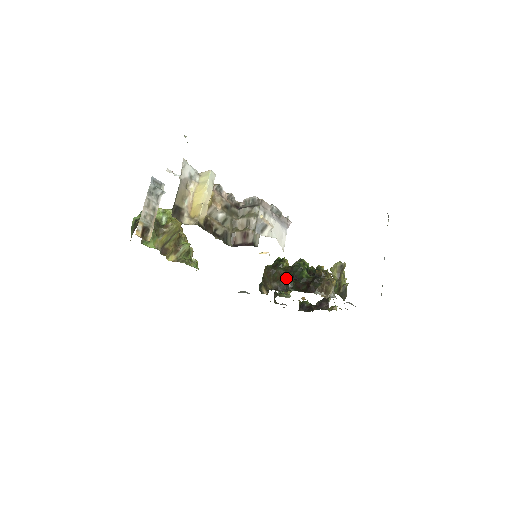
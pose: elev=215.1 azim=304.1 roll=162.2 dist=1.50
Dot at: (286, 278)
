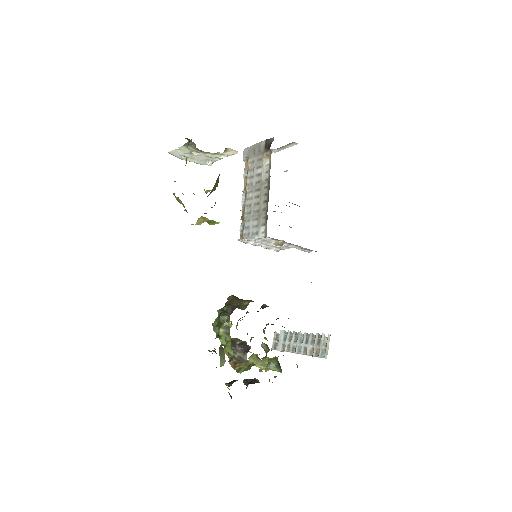
Dot at: occluded
